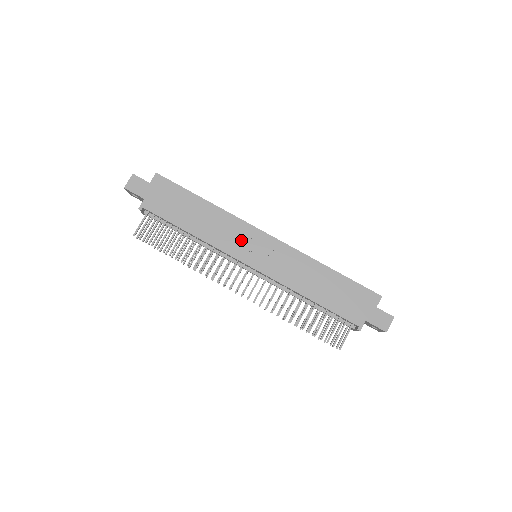
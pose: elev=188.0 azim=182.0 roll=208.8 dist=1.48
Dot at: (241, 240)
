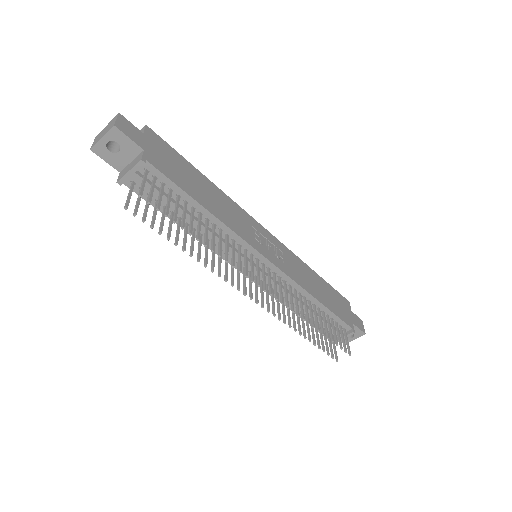
Dot at: (251, 230)
